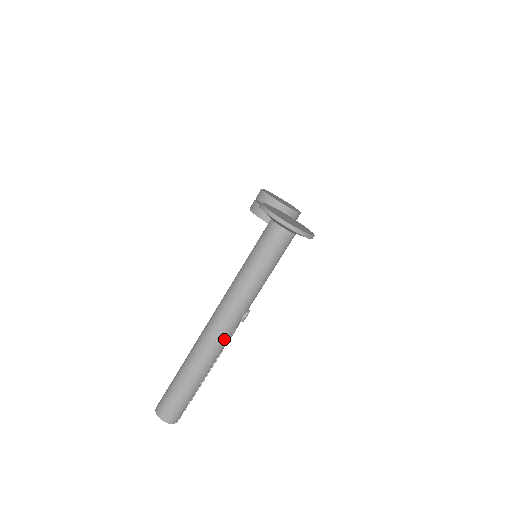
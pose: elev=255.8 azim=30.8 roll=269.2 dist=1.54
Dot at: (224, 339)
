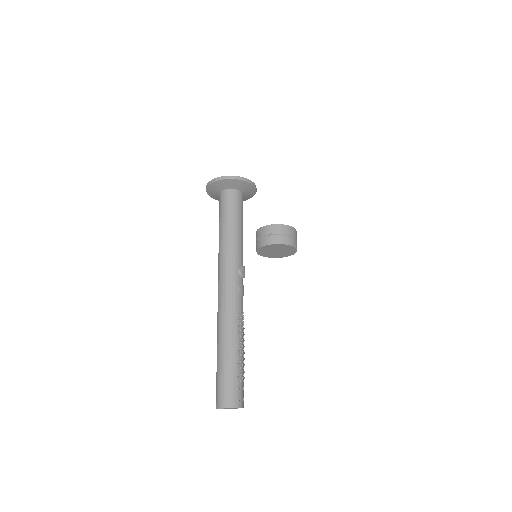
Dot at: (232, 296)
